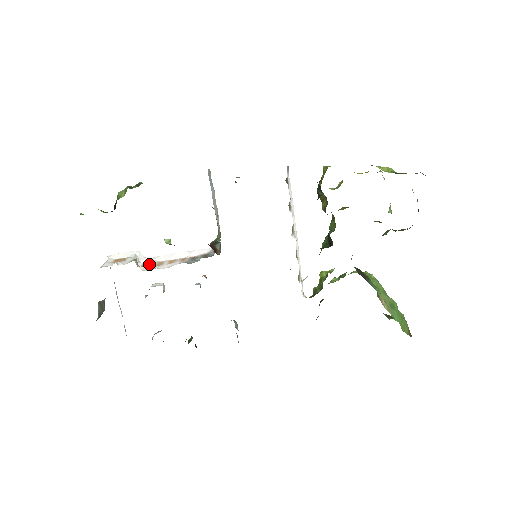
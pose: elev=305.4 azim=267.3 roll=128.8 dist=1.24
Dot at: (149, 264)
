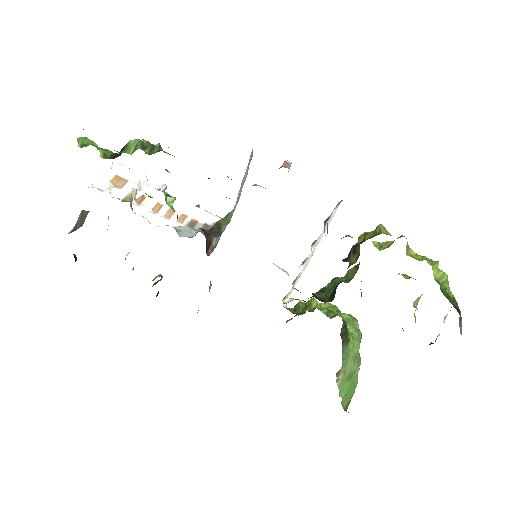
Dot at: (147, 201)
